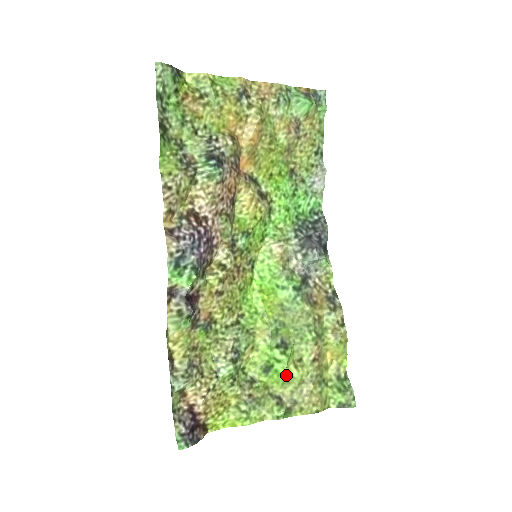
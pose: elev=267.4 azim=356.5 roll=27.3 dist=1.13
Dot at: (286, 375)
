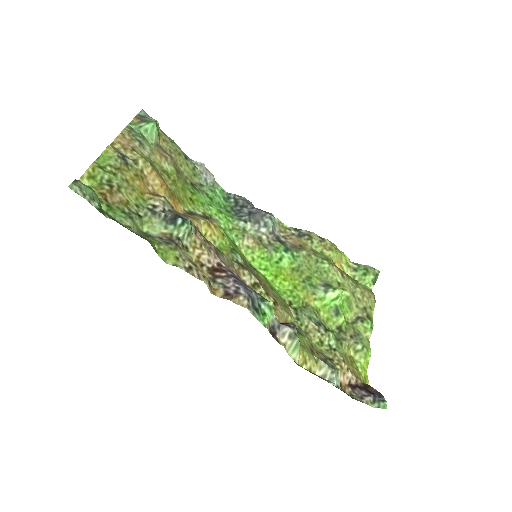
Dot at: (345, 301)
